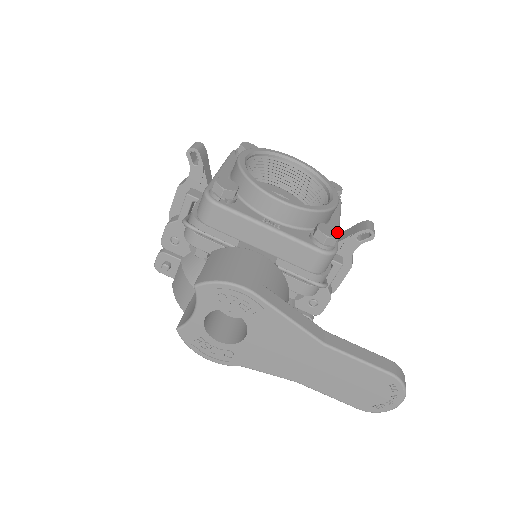
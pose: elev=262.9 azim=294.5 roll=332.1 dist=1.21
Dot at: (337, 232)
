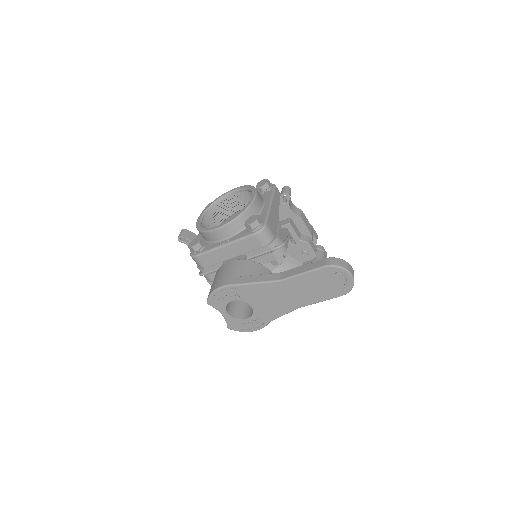
Dot at: (257, 216)
